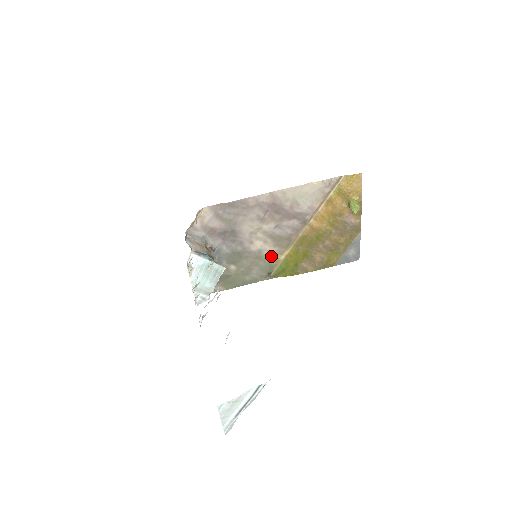
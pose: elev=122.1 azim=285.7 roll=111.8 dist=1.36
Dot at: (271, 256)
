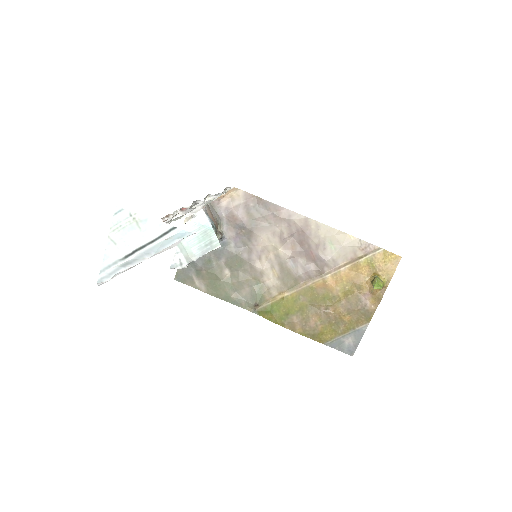
Dot at: (269, 287)
